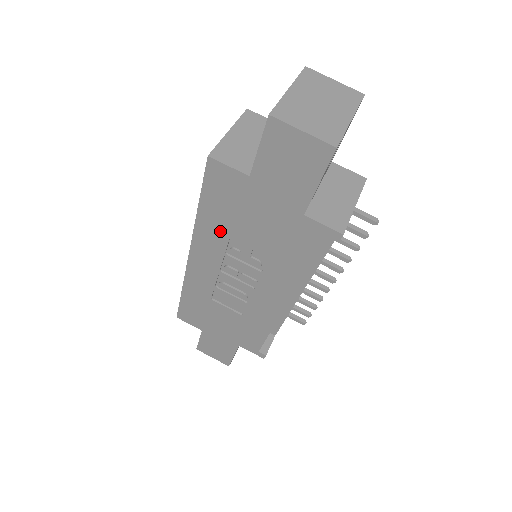
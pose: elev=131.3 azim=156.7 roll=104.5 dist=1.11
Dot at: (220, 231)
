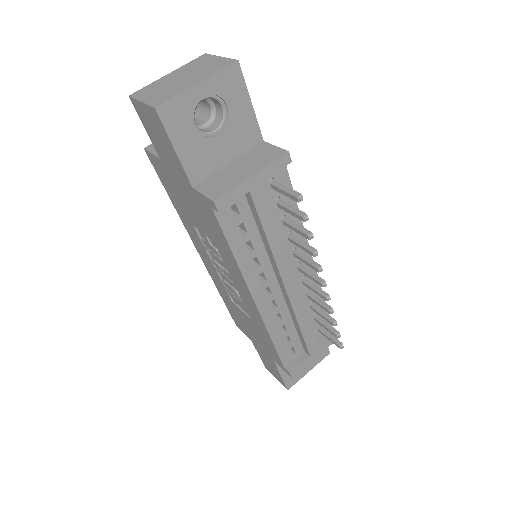
Dot at: (188, 221)
